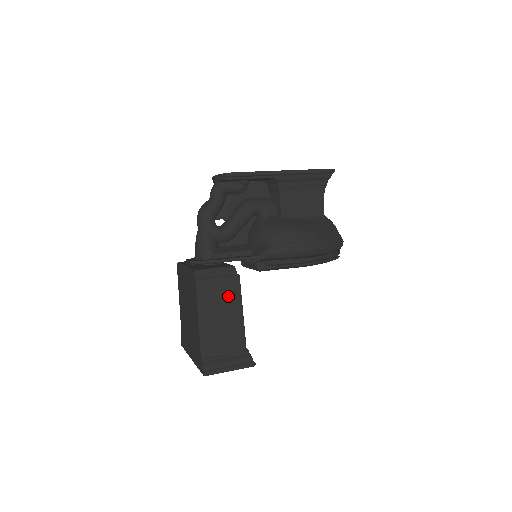
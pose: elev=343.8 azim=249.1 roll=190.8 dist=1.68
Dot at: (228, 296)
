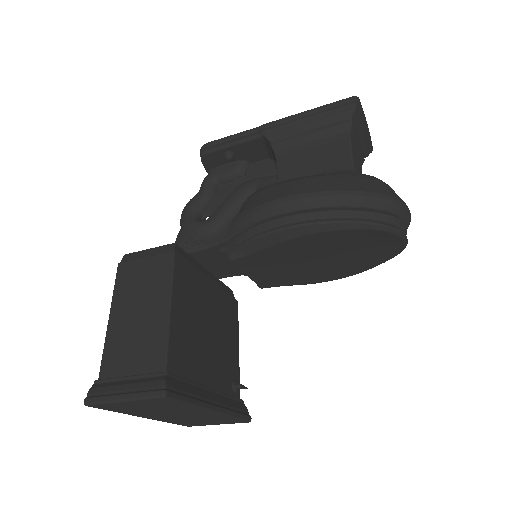
Dot at: (153, 282)
